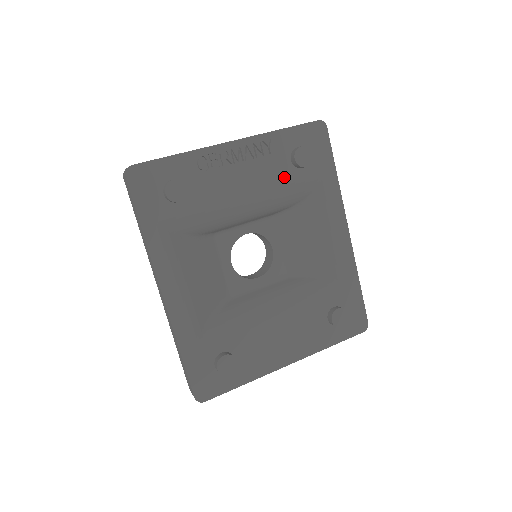
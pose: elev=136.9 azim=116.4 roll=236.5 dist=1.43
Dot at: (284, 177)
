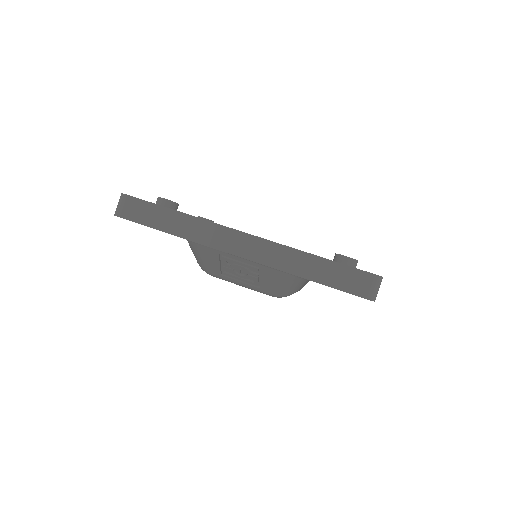
Dot at: occluded
